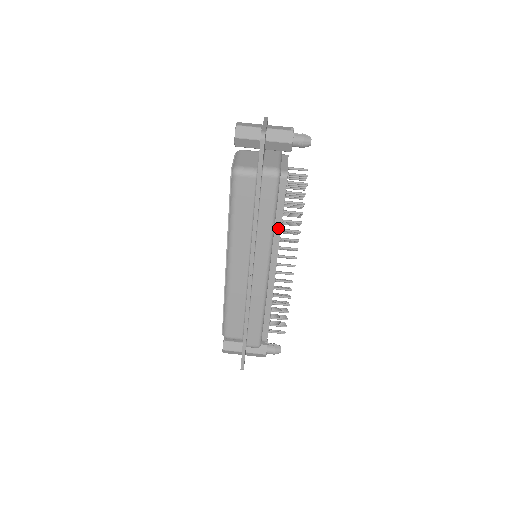
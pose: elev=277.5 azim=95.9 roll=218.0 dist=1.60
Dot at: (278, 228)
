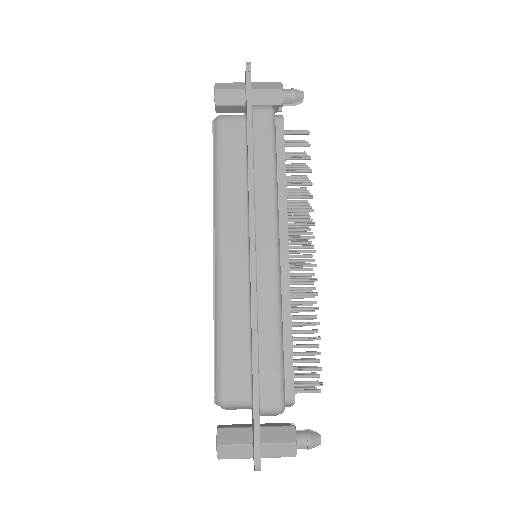
Dot at: (282, 186)
